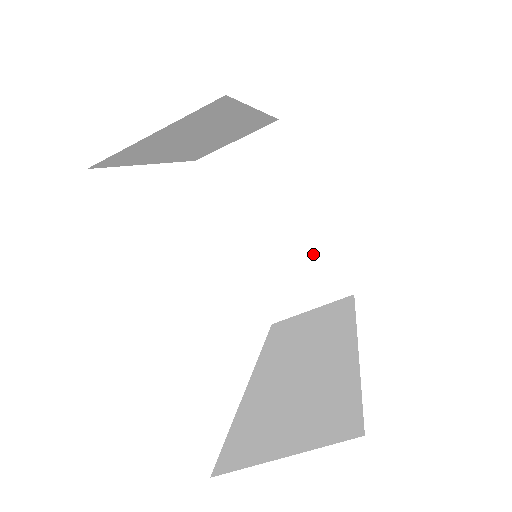
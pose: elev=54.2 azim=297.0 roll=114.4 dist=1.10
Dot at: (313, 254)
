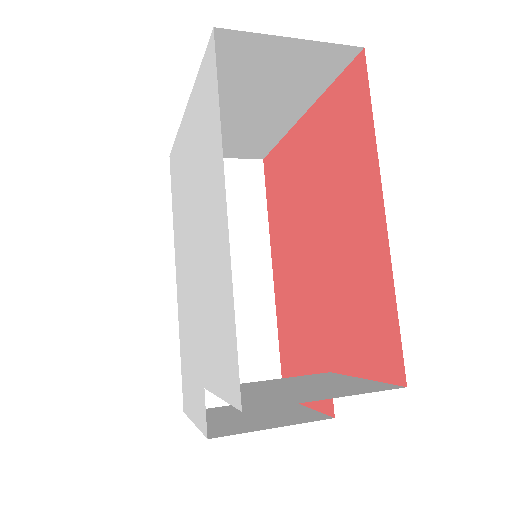
Dot at: (260, 136)
